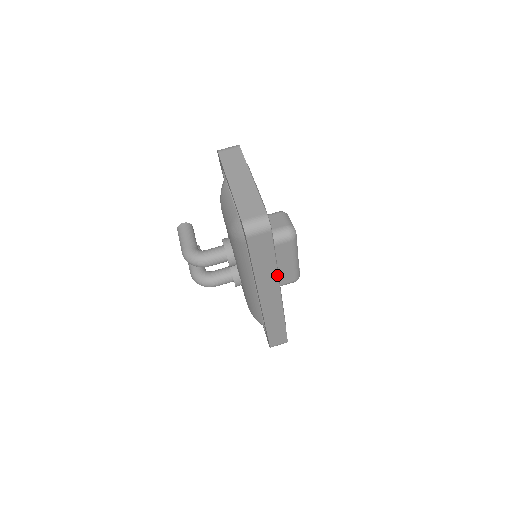
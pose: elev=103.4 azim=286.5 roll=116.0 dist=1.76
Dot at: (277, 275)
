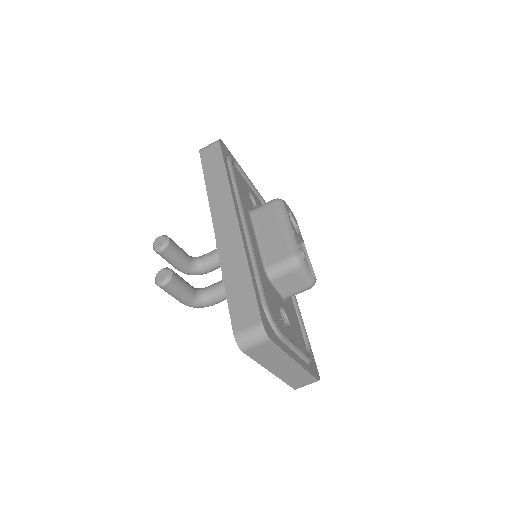
Dot at: occluded
